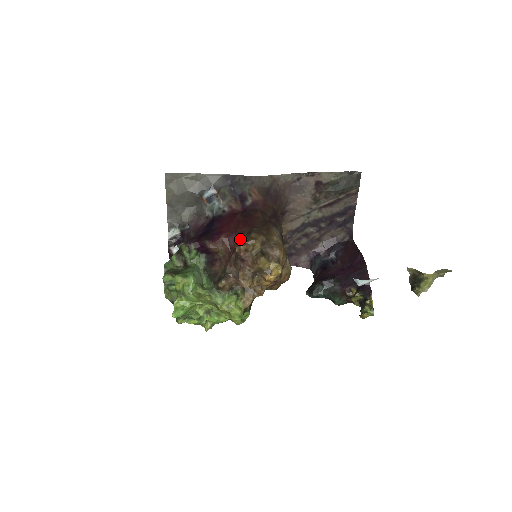
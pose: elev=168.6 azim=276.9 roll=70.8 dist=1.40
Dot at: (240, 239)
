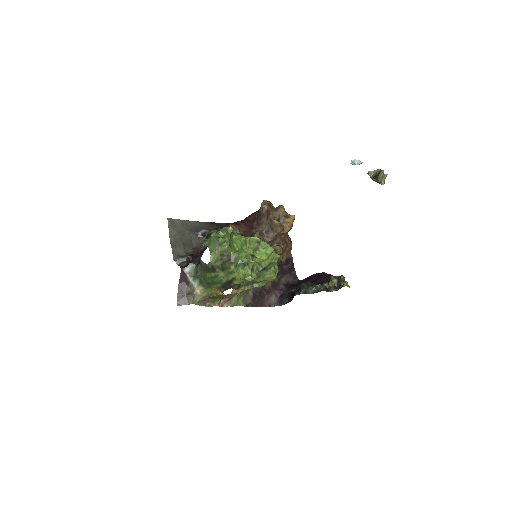
Dot at: (253, 218)
